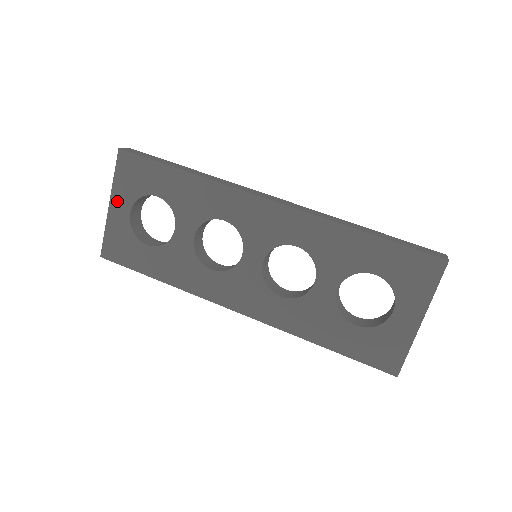
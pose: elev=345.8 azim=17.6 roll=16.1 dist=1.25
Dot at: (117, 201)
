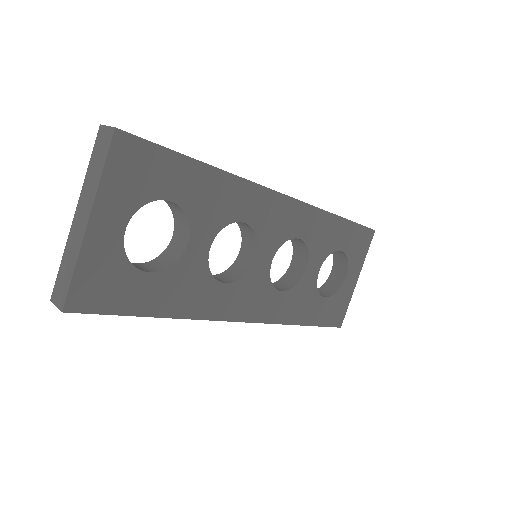
Dot at: (104, 214)
